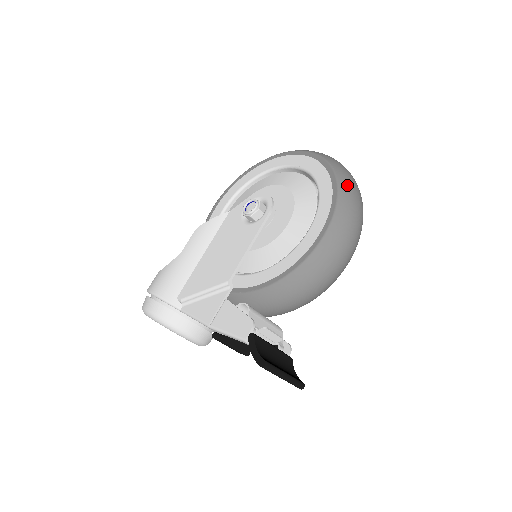
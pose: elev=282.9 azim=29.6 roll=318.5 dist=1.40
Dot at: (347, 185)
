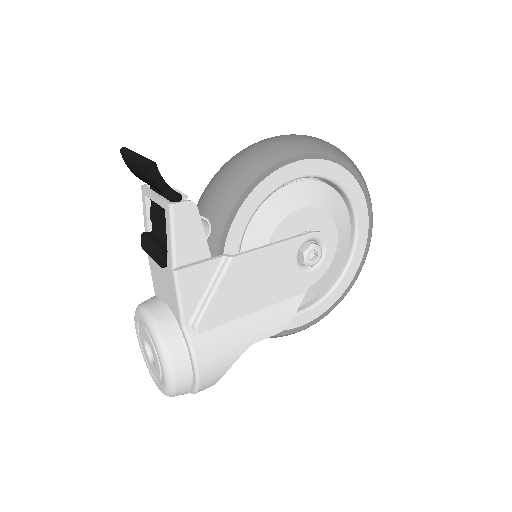
Dot at: occluded
